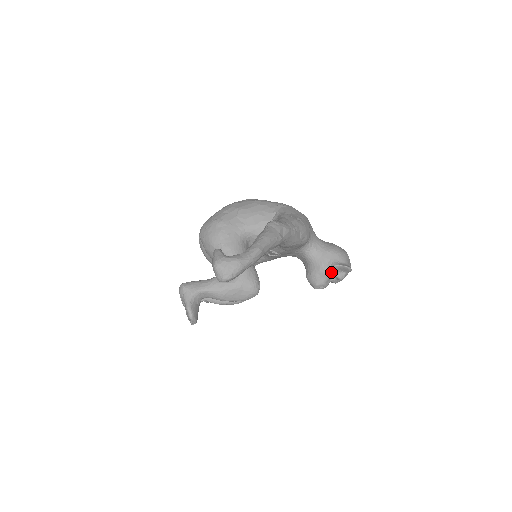
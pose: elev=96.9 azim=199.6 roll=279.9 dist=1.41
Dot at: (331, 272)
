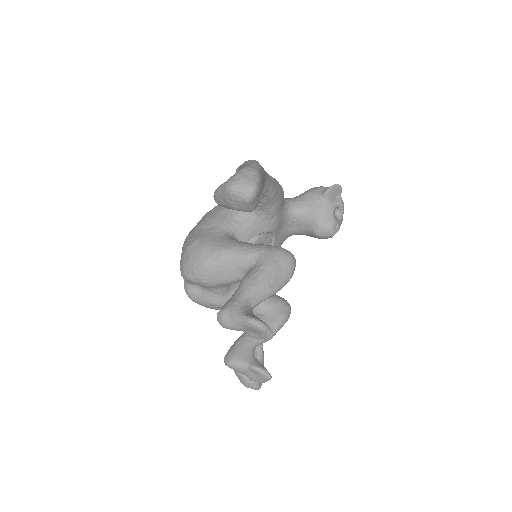
Dot at: (329, 204)
